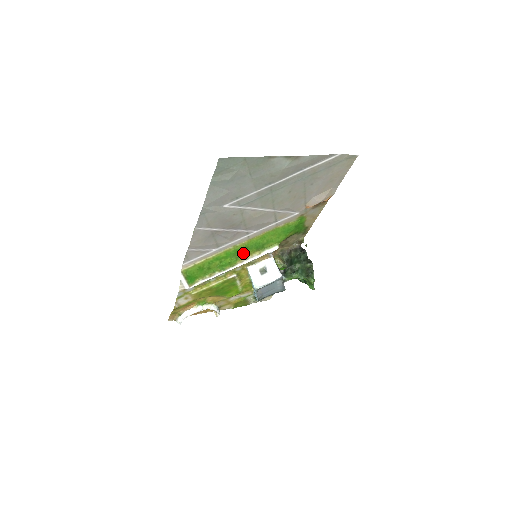
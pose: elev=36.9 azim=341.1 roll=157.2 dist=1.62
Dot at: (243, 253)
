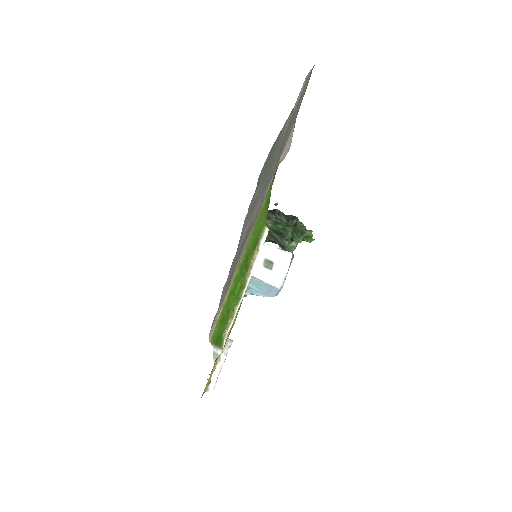
Dot at: (246, 265)
